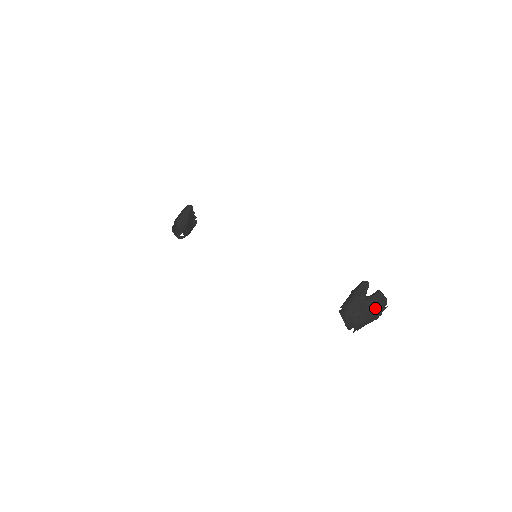
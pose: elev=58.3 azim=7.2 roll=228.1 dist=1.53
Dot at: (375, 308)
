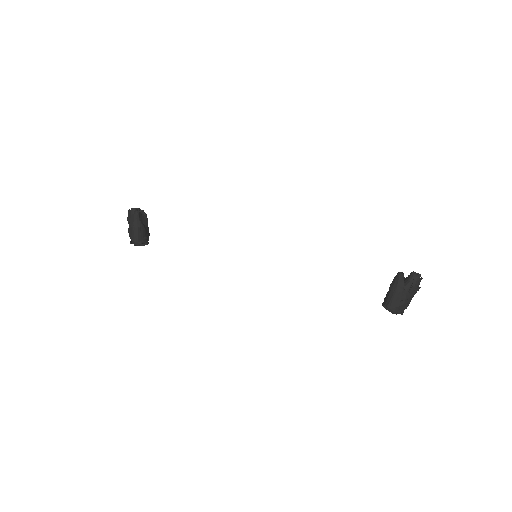
Dot at: (416, 292)
